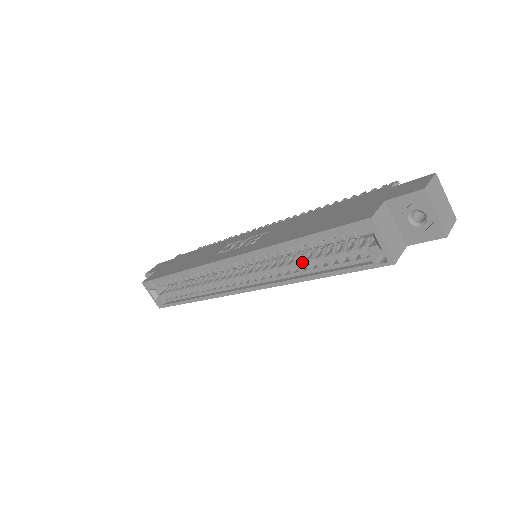
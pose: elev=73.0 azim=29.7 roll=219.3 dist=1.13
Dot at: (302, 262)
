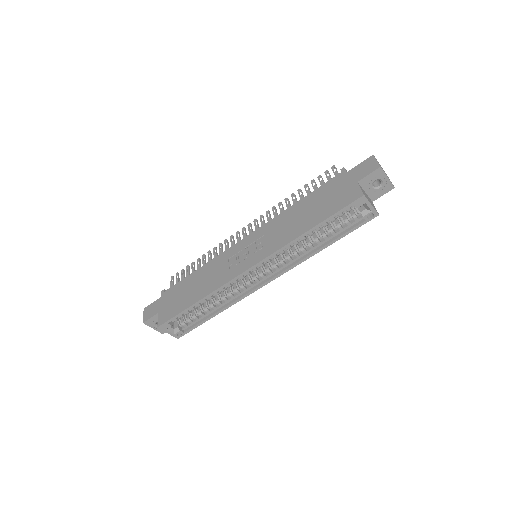
Dot at: (312, 242)
